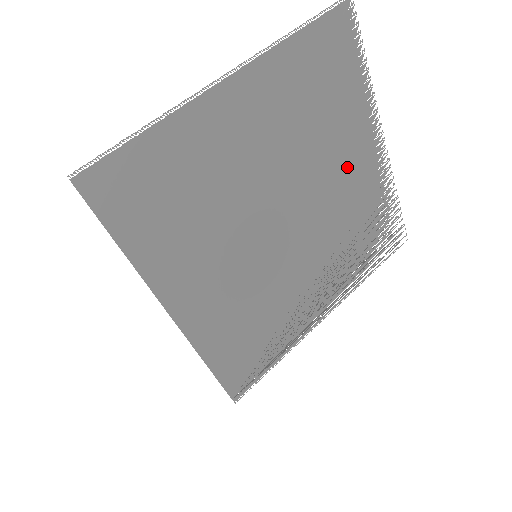
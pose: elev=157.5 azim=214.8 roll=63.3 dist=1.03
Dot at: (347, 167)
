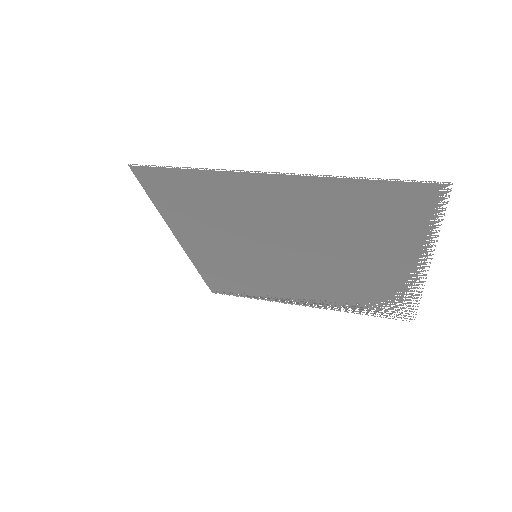
Dot at: (373, 263)
